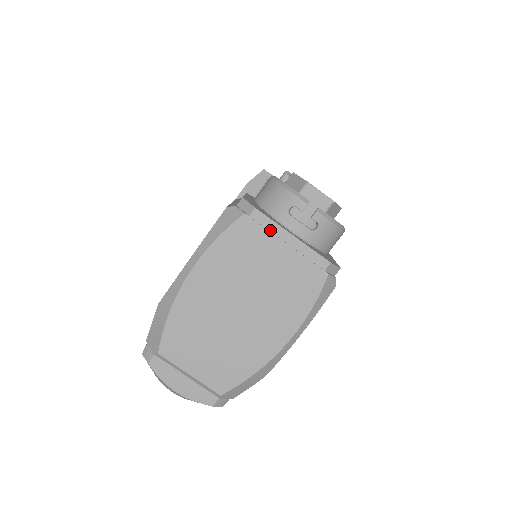
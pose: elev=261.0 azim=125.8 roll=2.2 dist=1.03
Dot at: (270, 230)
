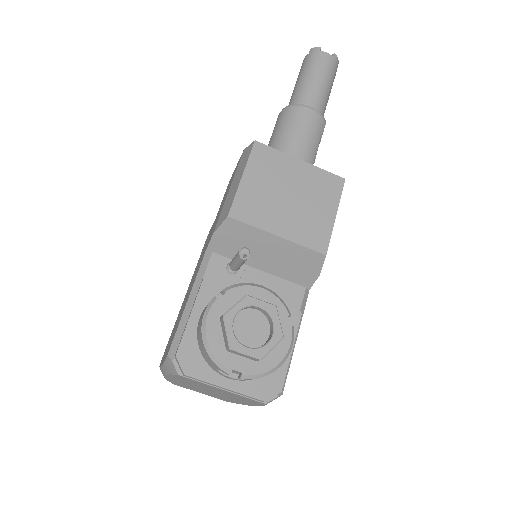
Dot at: (205, 383)
